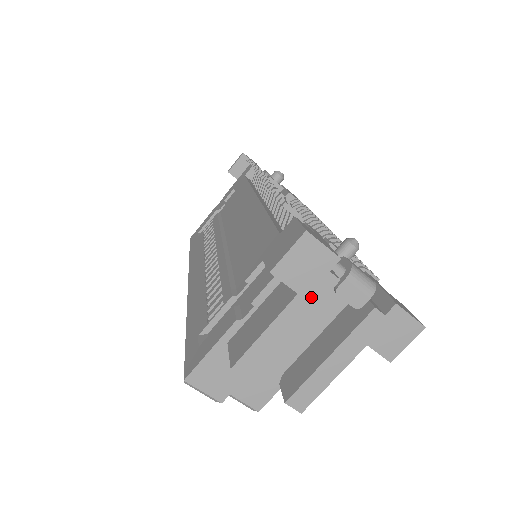
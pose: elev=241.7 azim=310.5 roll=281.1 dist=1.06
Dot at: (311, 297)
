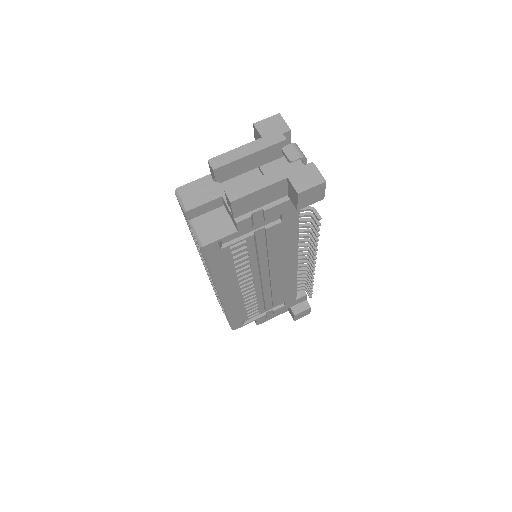
Dot at: (268, 142)
